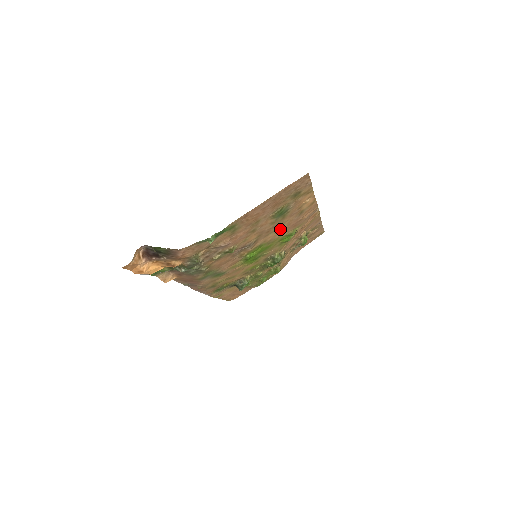
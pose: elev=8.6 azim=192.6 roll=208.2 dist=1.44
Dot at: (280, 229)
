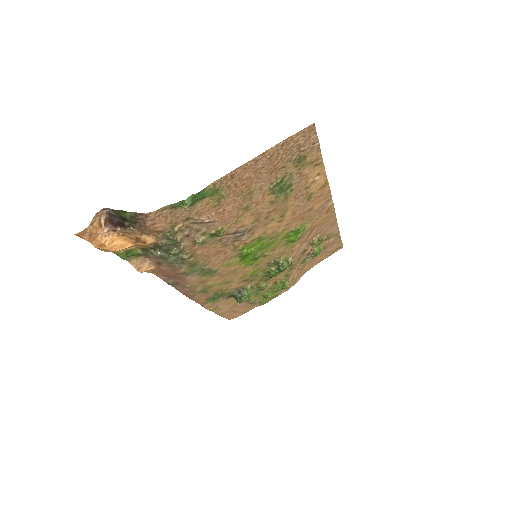
Dot at: (283, 217)
